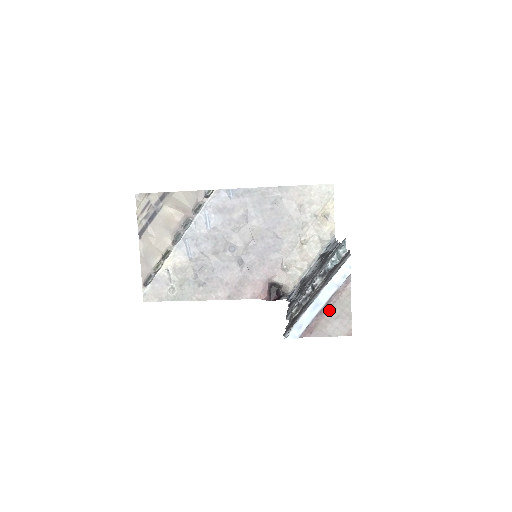
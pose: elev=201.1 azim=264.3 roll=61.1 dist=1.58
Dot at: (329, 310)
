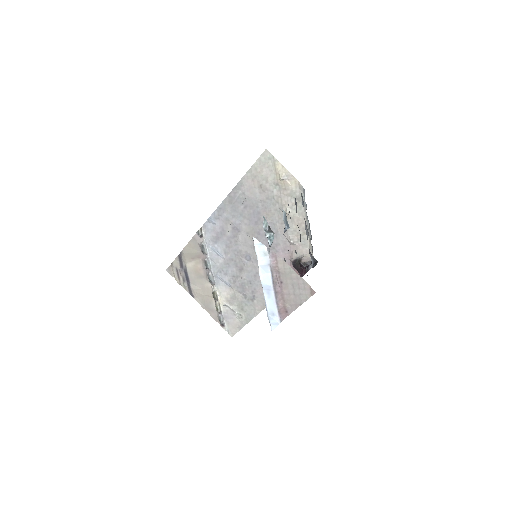
Dot at: (282, 286)
